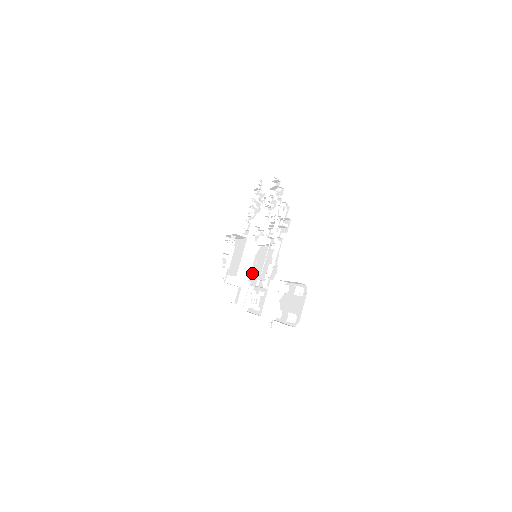
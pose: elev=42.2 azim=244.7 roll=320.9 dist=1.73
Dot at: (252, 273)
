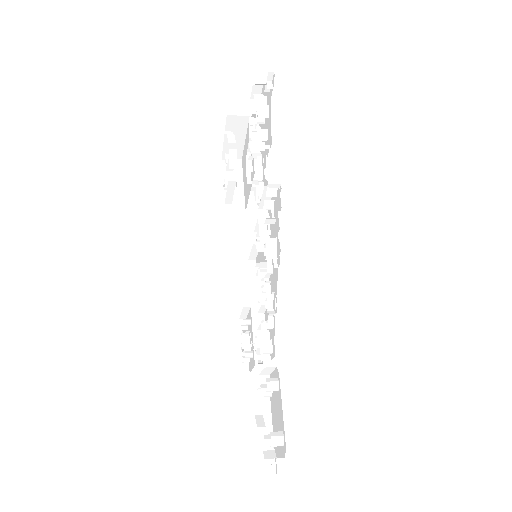
Dot at: occluded
